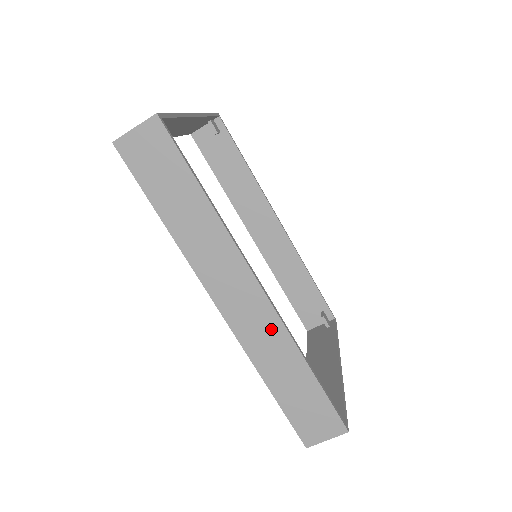
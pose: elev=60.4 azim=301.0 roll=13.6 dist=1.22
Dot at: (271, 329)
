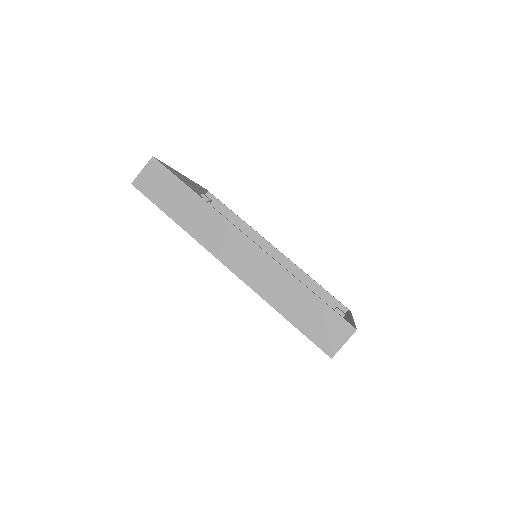
Dot at: (267, 267)
